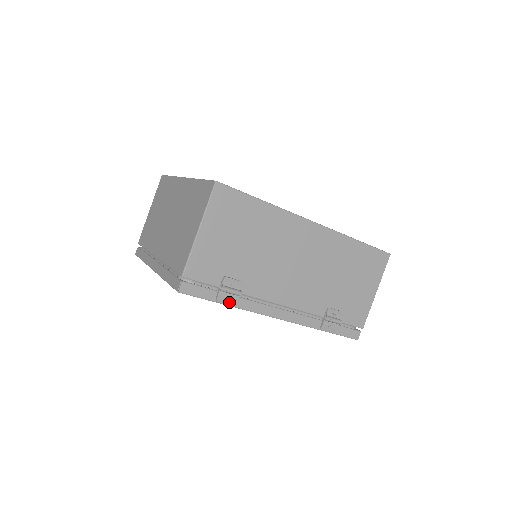
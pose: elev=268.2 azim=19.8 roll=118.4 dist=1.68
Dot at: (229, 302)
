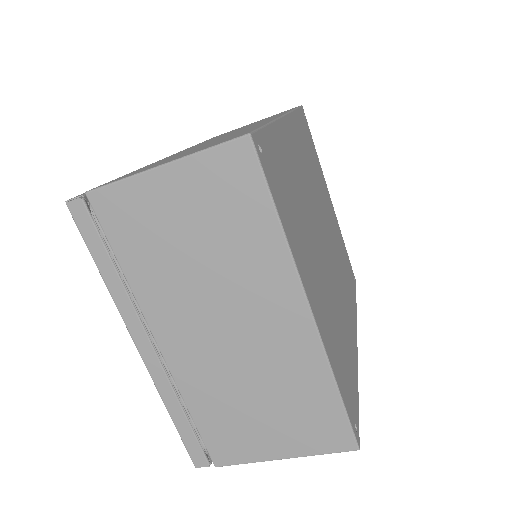
Dot at: occluded
